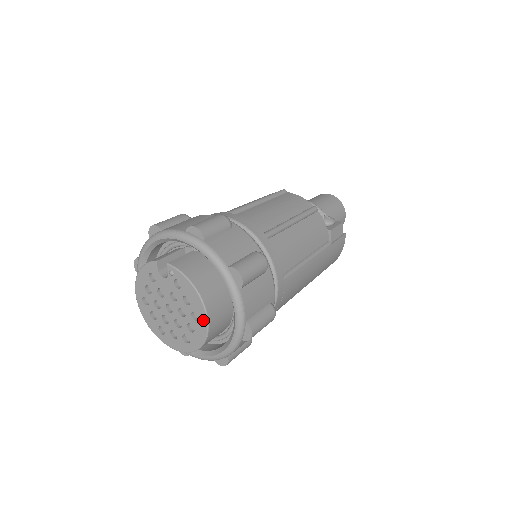
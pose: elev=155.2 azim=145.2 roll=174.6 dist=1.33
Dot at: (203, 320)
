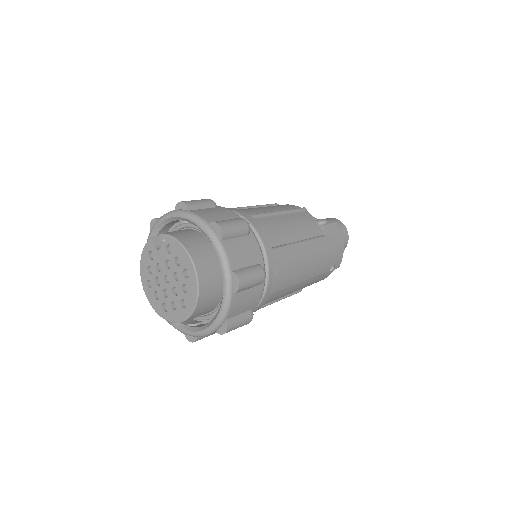
Dot at: (192, 273)
